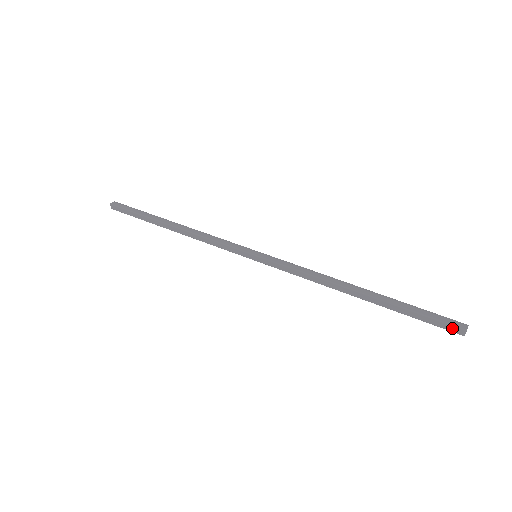
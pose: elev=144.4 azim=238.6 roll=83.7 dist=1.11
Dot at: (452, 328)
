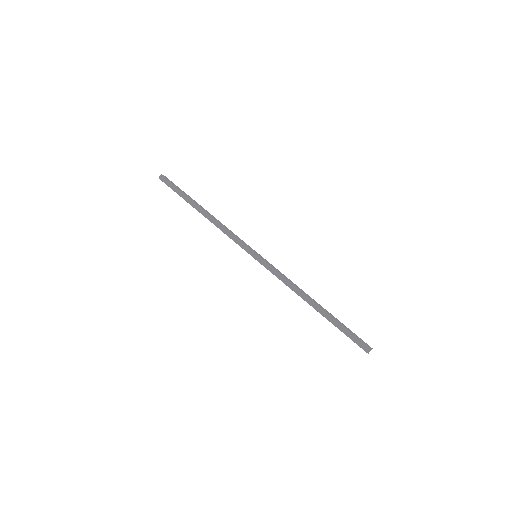
Dot at: (362, 348)
